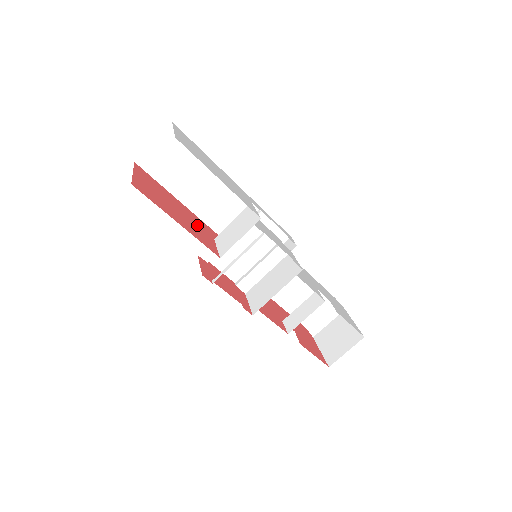
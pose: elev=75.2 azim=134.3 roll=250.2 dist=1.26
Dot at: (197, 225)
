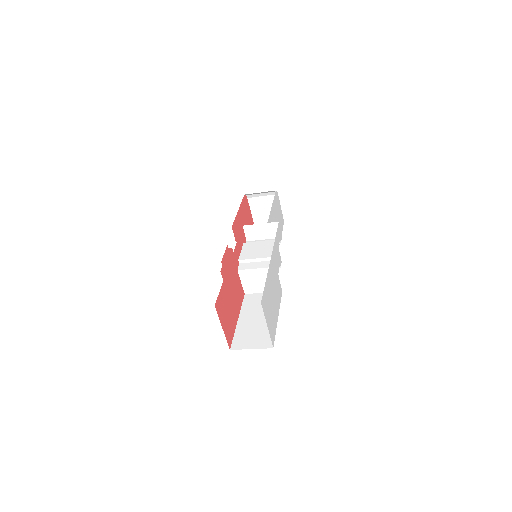
Dot at: (234, 283)
